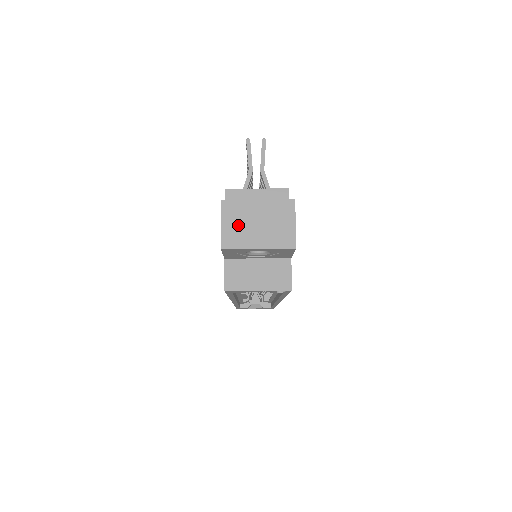
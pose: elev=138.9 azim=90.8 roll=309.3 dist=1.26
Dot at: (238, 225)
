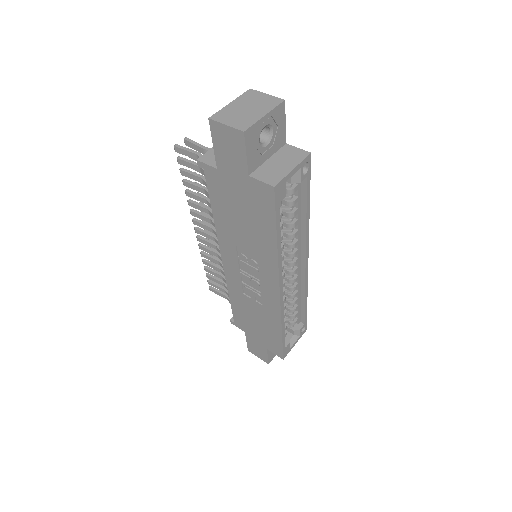
Dot at: (236, 118)
